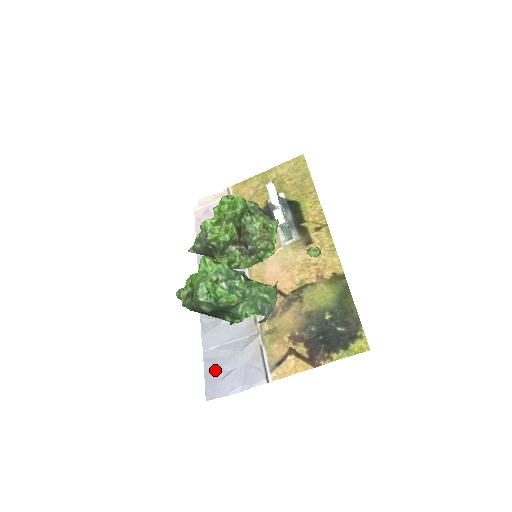
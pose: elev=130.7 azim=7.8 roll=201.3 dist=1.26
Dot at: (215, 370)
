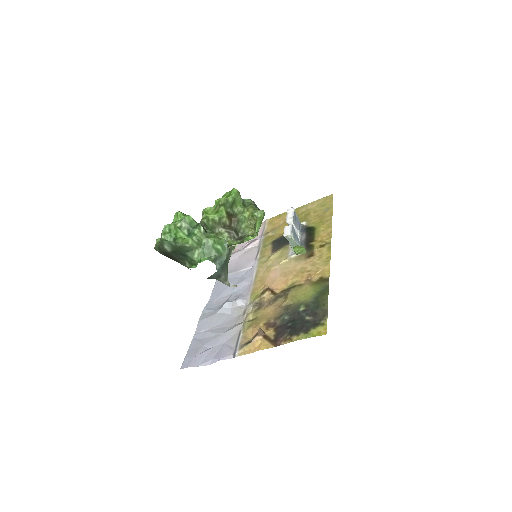
Dot at: (198, 347)
